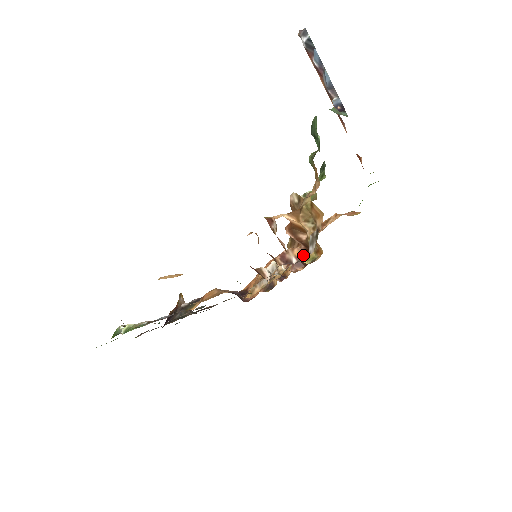
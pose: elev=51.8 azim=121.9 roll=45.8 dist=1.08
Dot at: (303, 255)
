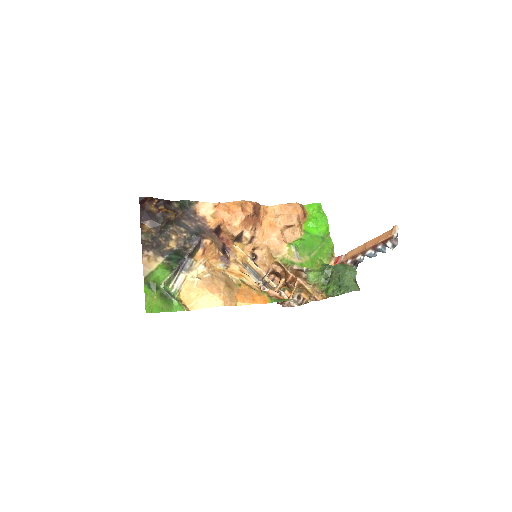
Dot at: (285, 296)
